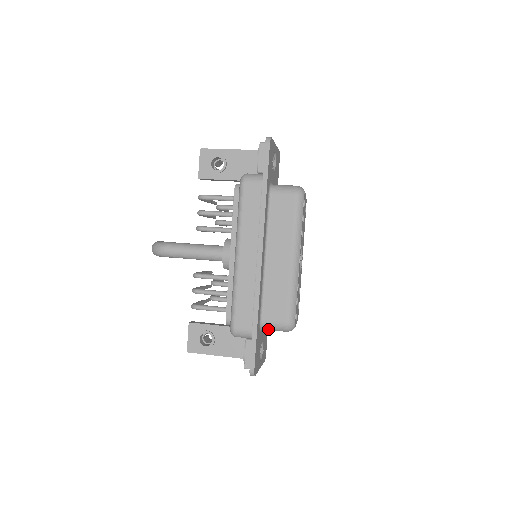
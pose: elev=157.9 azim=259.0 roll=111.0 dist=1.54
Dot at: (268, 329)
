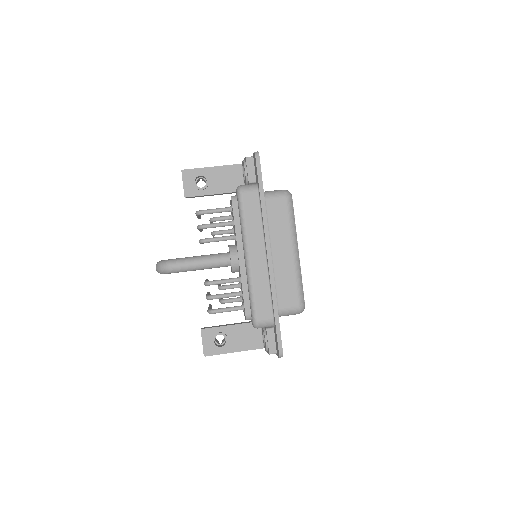
Dot at: (283, 315)
